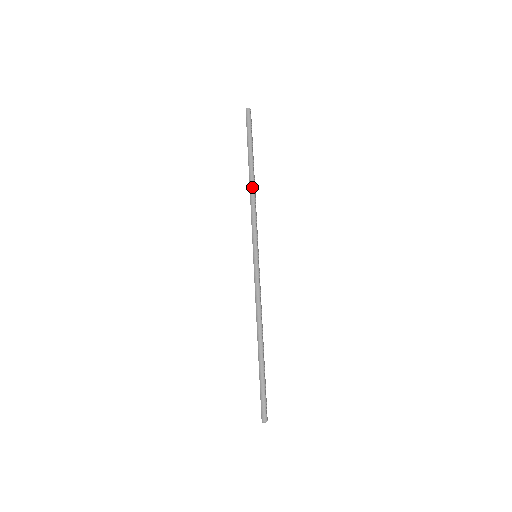
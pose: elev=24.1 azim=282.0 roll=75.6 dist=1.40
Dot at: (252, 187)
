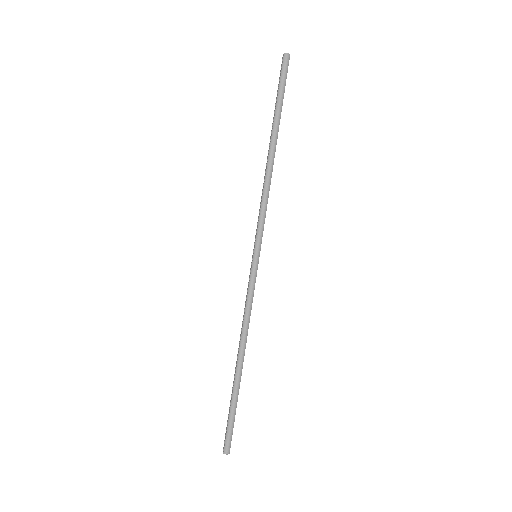
Dot at: (271, 166)
